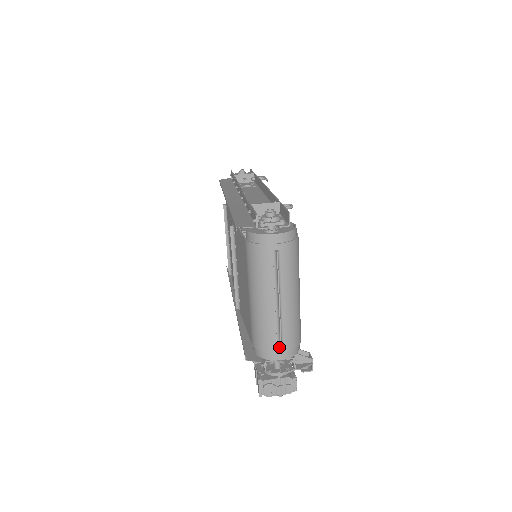
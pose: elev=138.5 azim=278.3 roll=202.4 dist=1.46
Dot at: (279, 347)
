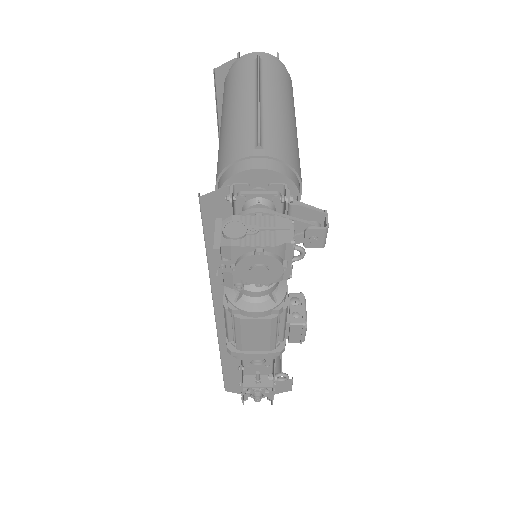
Dot at: (256, 145)
